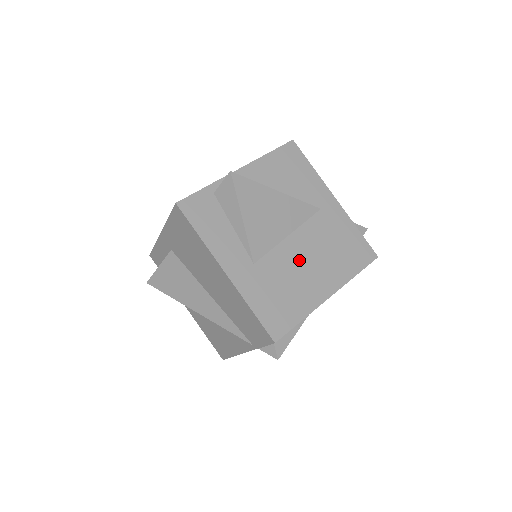
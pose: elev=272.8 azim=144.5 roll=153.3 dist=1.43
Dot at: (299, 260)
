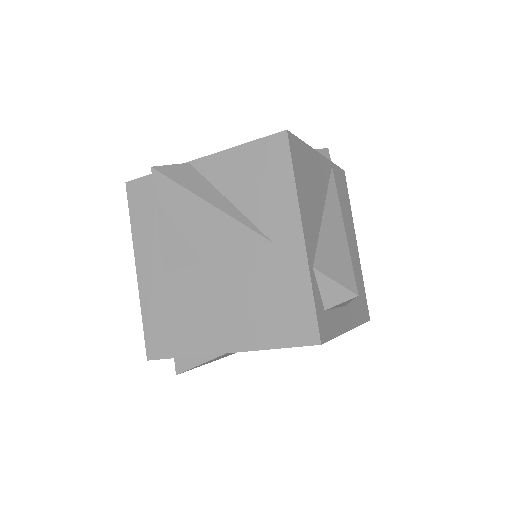
Dot at: (211, 293)
